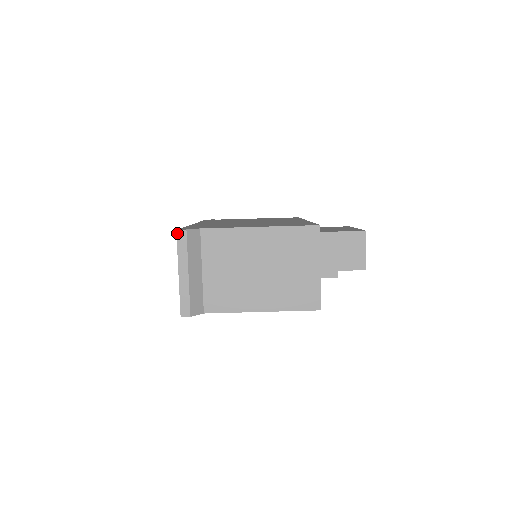
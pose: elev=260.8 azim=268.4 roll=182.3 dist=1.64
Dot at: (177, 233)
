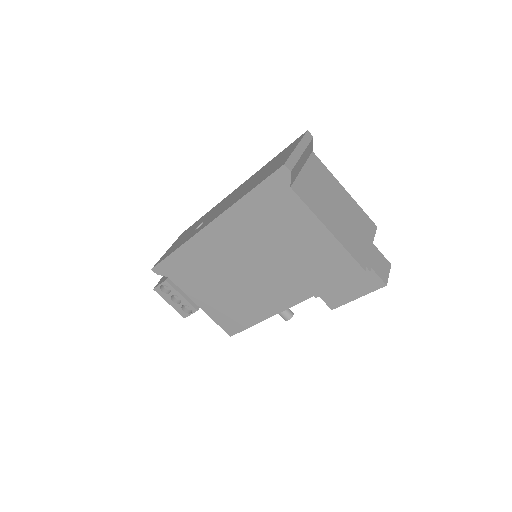
Dot at: (307, 132)
